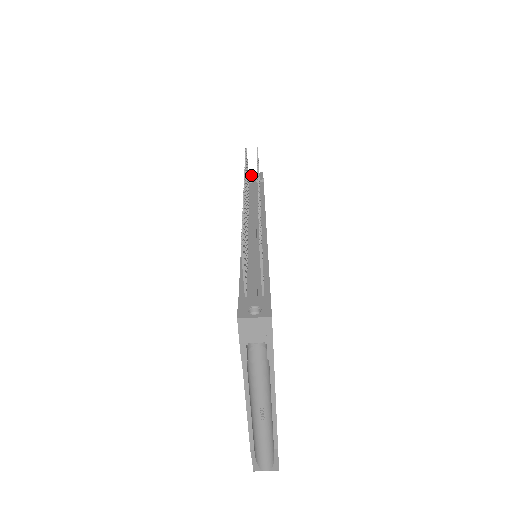
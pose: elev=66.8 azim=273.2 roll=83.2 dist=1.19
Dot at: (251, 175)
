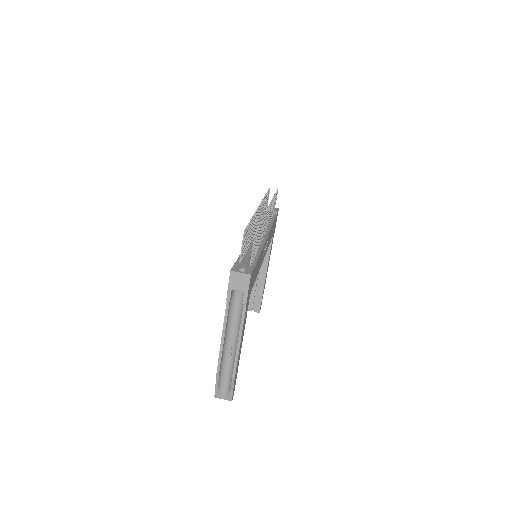
Dot at: occluded
